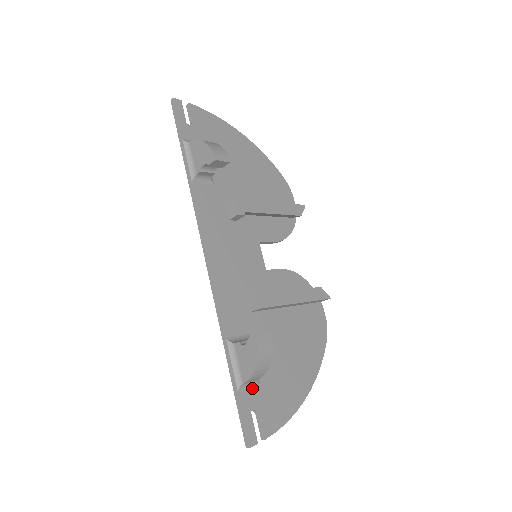
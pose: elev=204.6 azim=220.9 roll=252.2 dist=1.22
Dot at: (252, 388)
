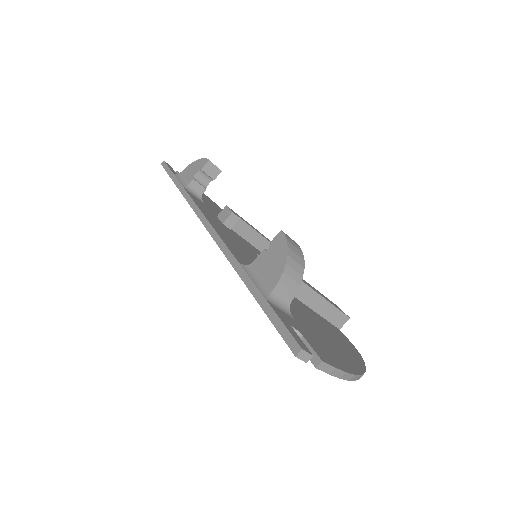
Dot at: (284, 313)
